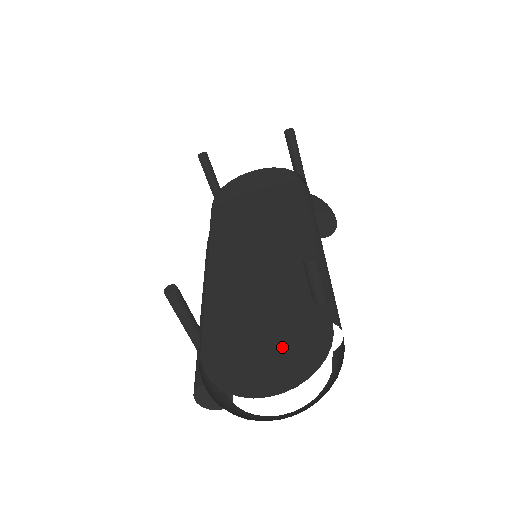
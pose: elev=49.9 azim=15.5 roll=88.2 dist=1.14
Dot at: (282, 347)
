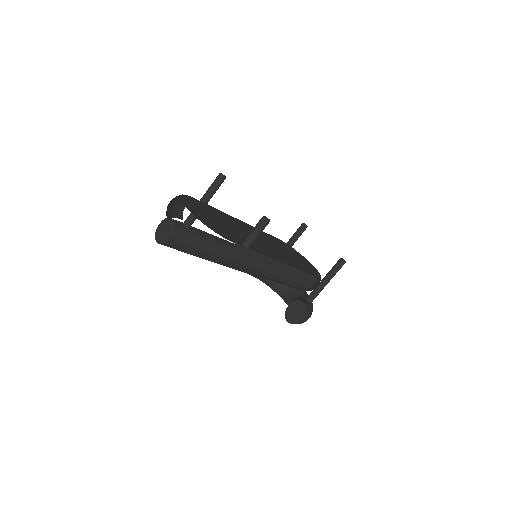
Dot at: (212, 222)
